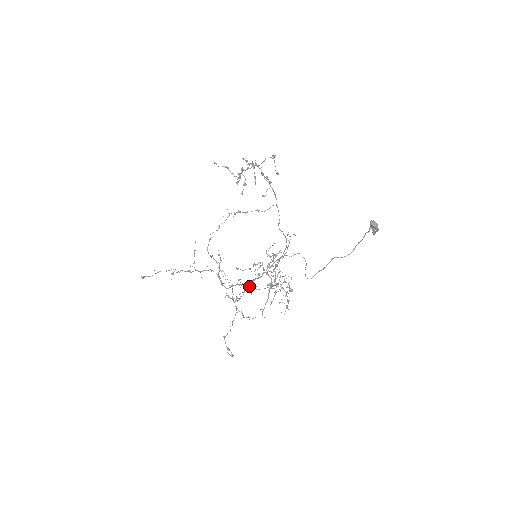
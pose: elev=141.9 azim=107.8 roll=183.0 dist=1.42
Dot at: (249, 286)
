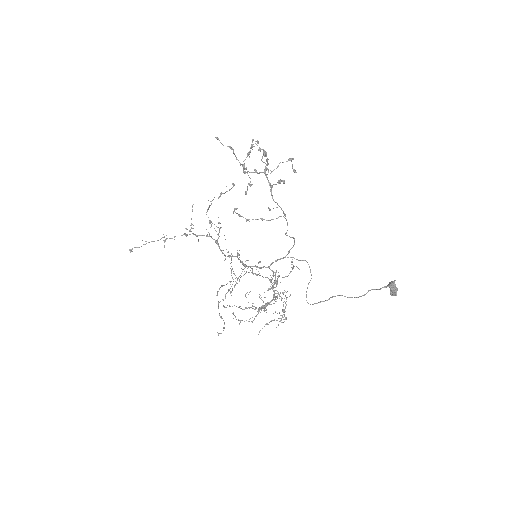
Dot at: occluded
